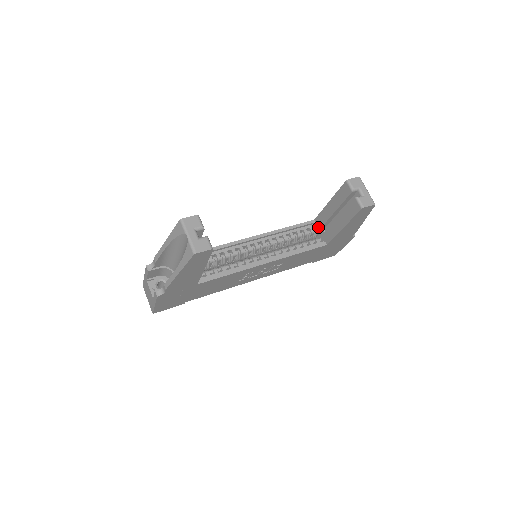
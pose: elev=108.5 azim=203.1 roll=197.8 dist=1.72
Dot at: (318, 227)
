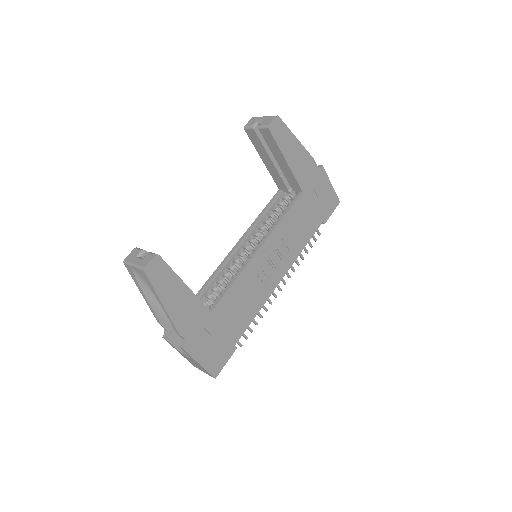
Dot at: (286, 190)
